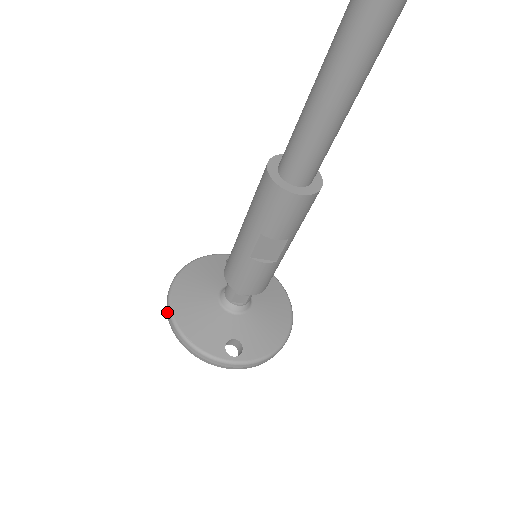
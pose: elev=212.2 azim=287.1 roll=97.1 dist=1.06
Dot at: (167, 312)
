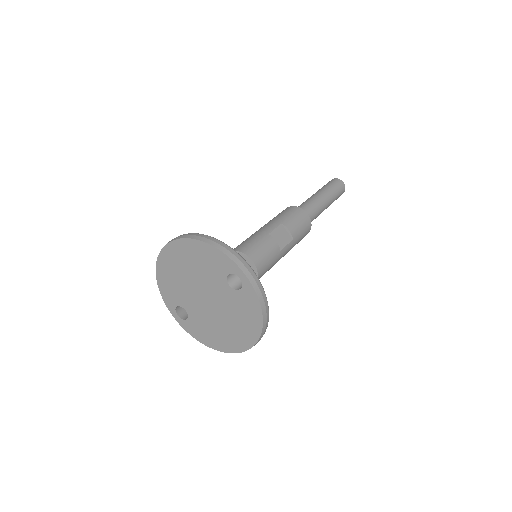
Dot at: (178, 236)
